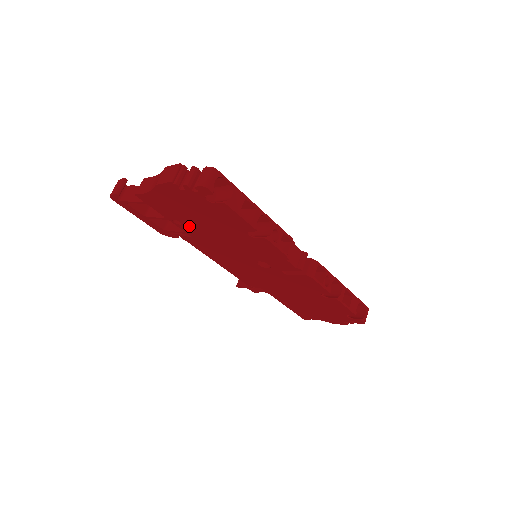
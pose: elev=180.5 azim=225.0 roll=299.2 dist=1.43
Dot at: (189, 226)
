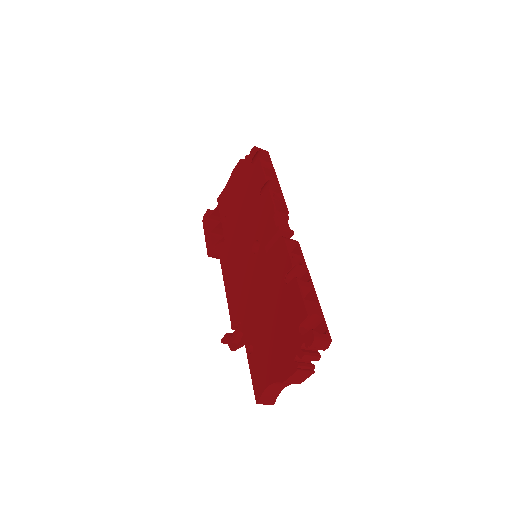
Dot at: (229, 219)
